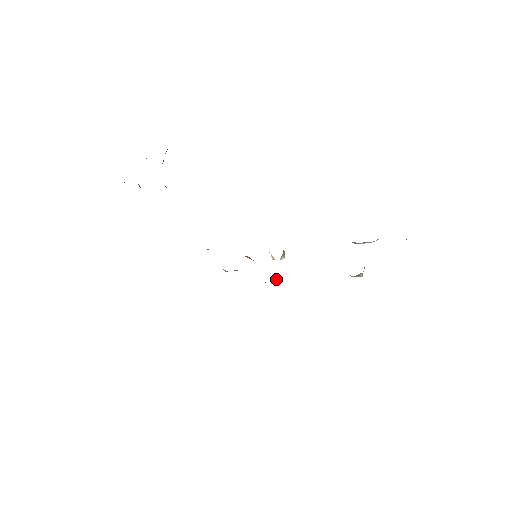
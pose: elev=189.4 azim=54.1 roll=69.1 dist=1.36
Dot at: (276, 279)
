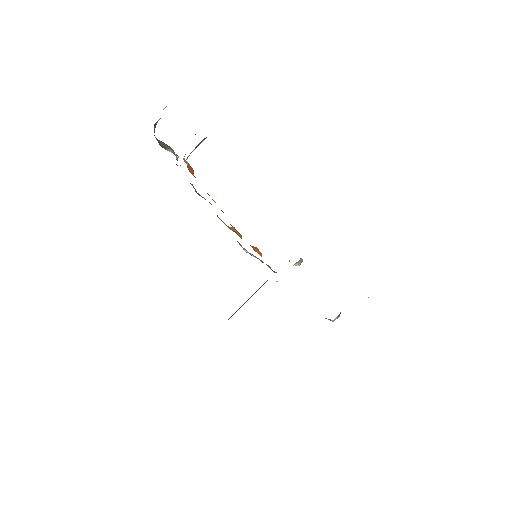
Dot at: (277, 281)
